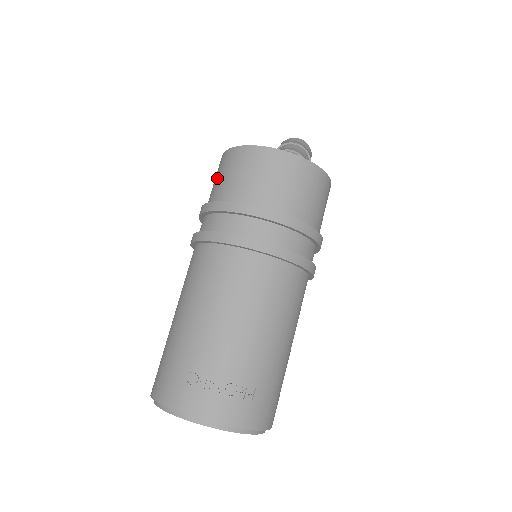
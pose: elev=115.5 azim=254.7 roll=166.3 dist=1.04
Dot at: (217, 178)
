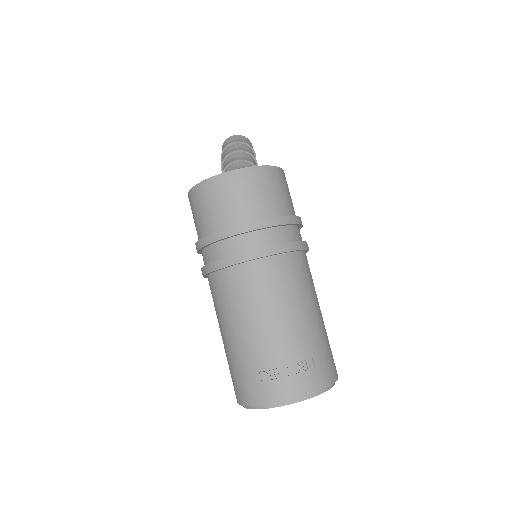
Dot at: (195, 216)
